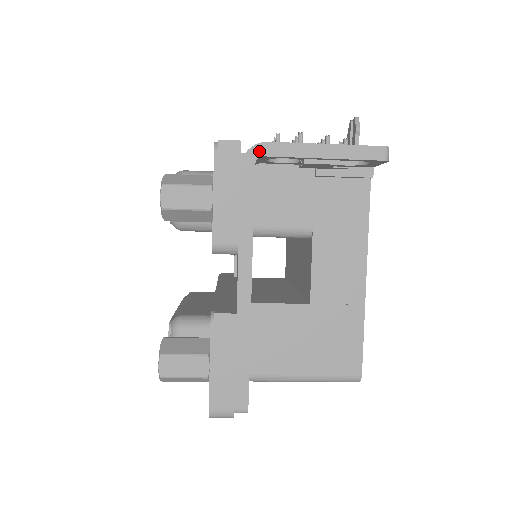
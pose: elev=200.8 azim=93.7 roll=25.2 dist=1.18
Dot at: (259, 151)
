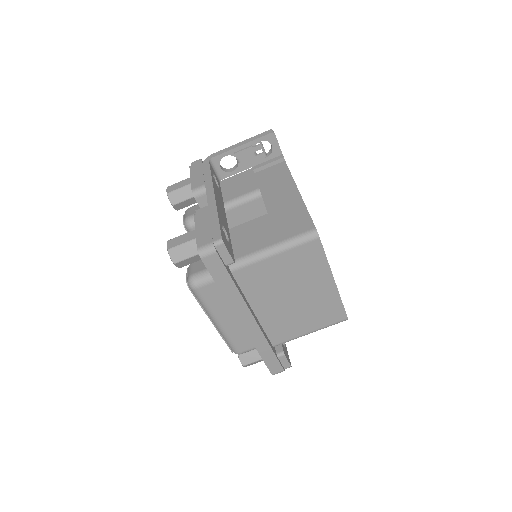
Dot at: (210, 157)
